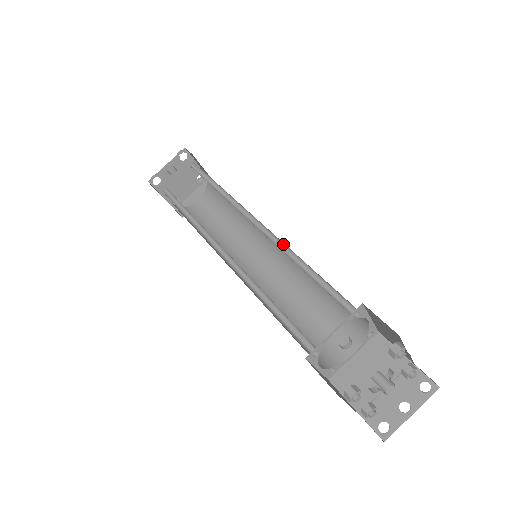
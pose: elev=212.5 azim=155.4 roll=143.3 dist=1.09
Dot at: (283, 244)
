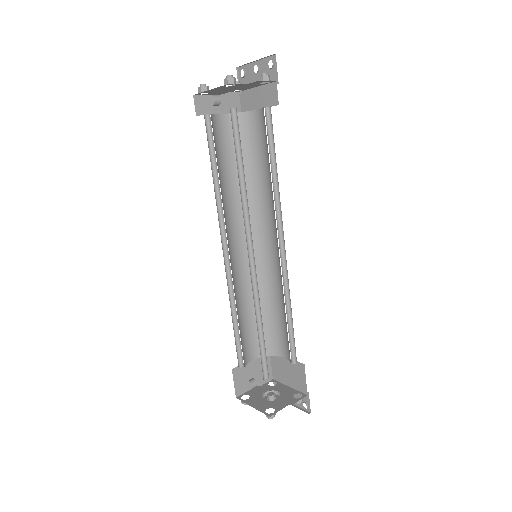
Dot at: (258, 292)
